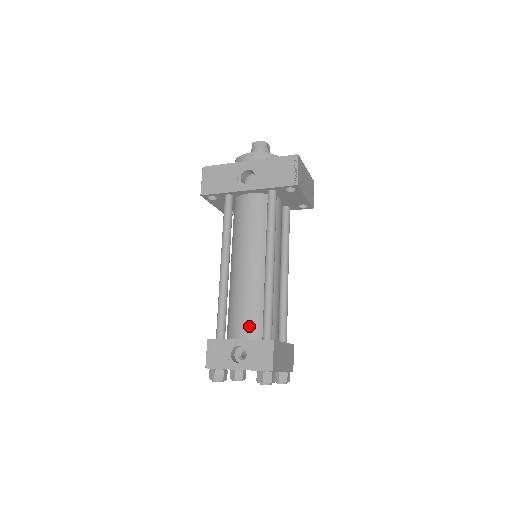
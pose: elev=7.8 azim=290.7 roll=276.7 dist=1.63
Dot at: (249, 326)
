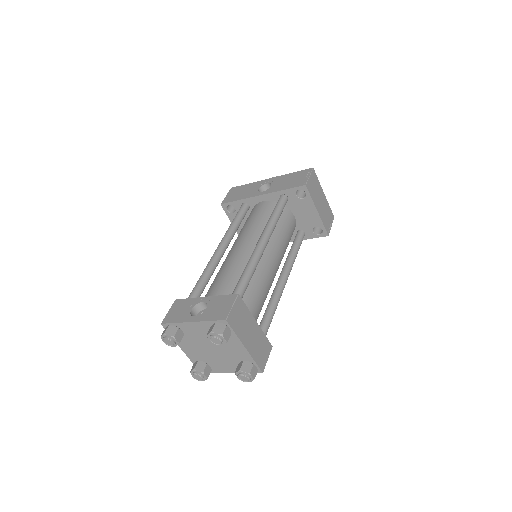
Dot at: (221, 292)
